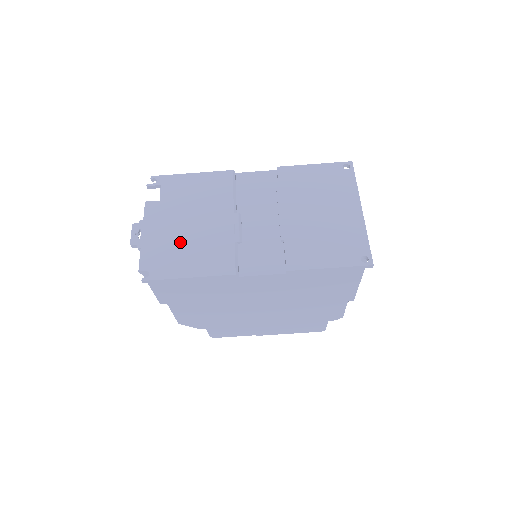
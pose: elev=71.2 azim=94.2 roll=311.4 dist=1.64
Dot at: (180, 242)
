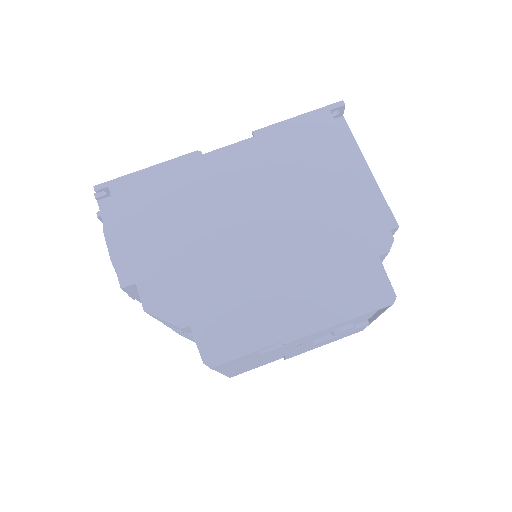
Dot at: occluded
